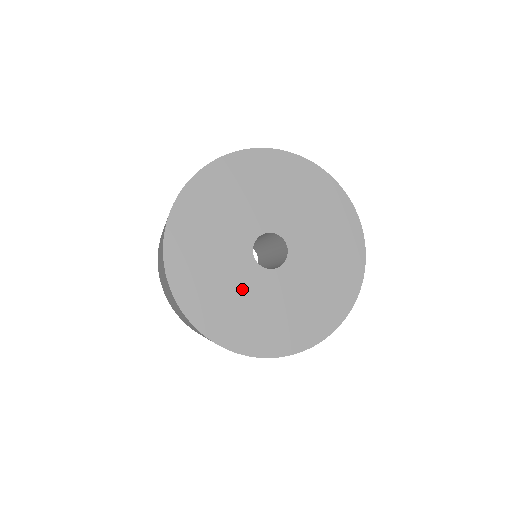
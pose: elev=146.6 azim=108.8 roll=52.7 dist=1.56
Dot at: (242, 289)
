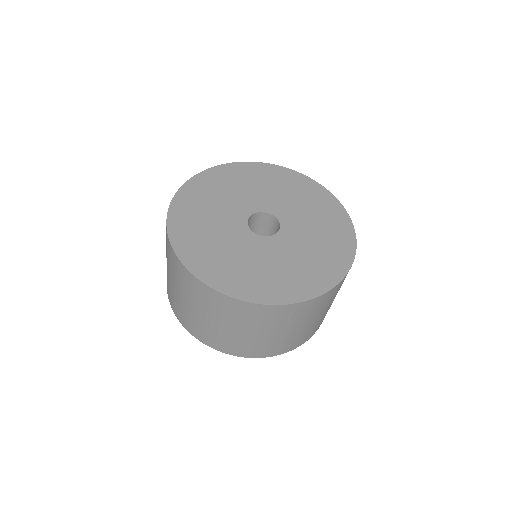
Dot at: (241, 251)
